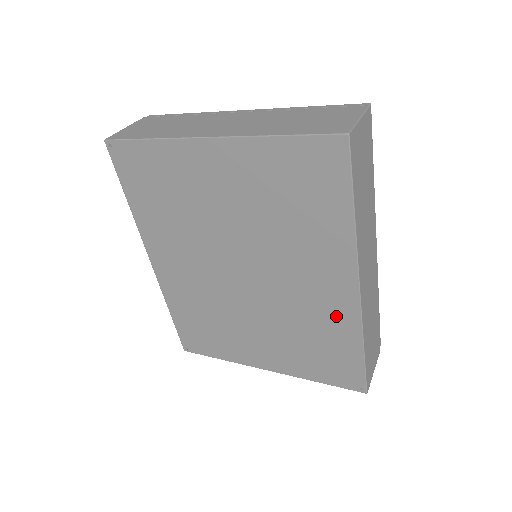
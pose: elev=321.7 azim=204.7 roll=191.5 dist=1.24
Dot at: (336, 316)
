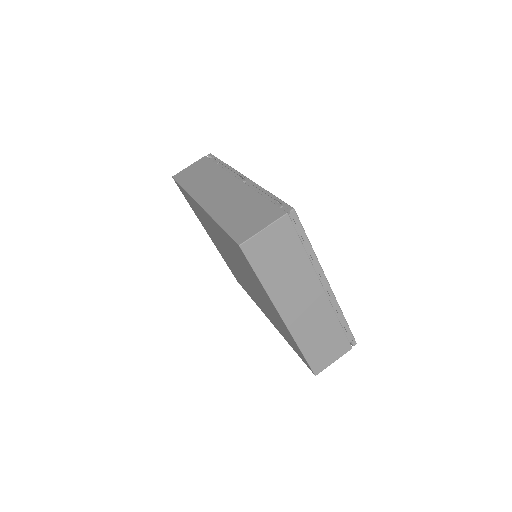
Dot at: (254, 299)
